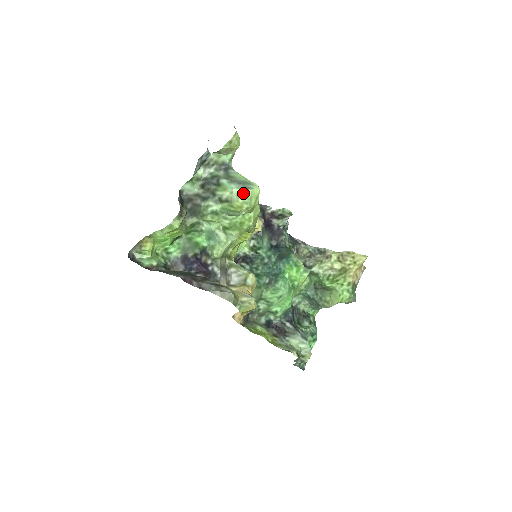
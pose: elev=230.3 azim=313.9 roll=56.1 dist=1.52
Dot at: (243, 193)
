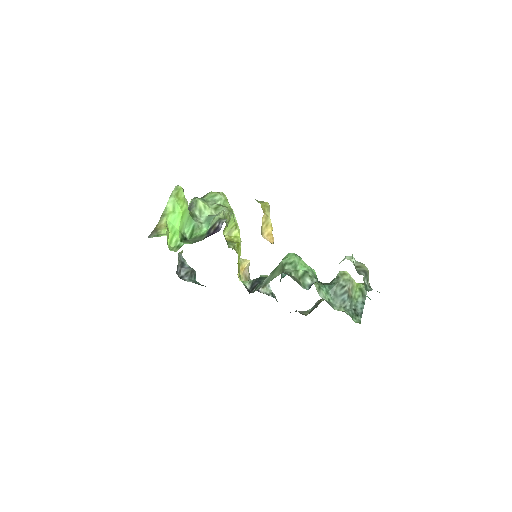
Dot at: occluded
